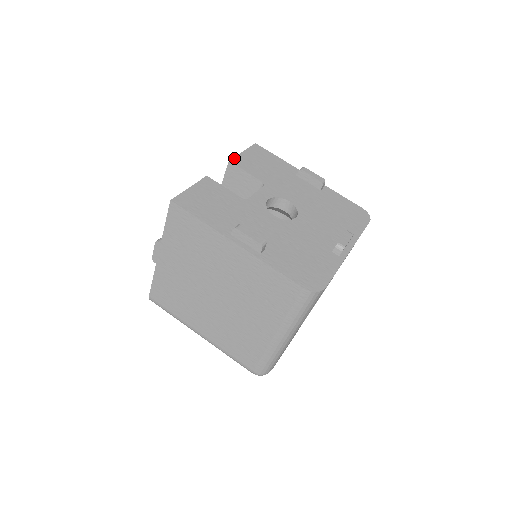
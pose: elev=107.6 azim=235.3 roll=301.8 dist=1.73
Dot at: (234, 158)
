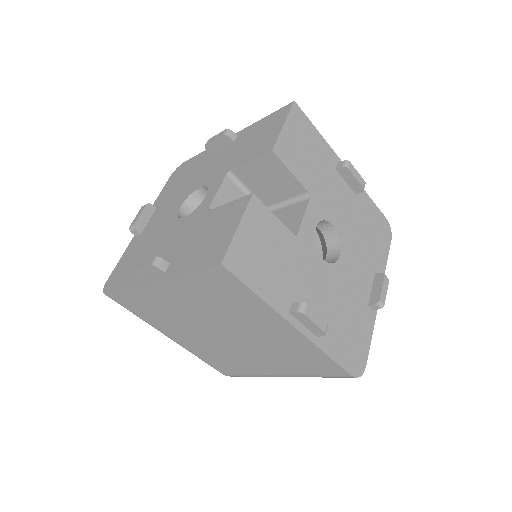
Dot at: (277, 143)
